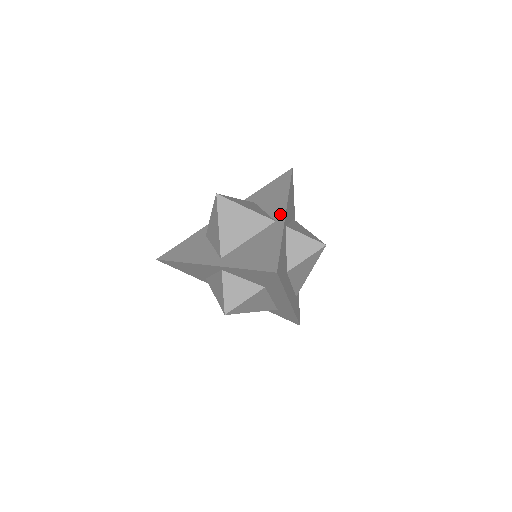
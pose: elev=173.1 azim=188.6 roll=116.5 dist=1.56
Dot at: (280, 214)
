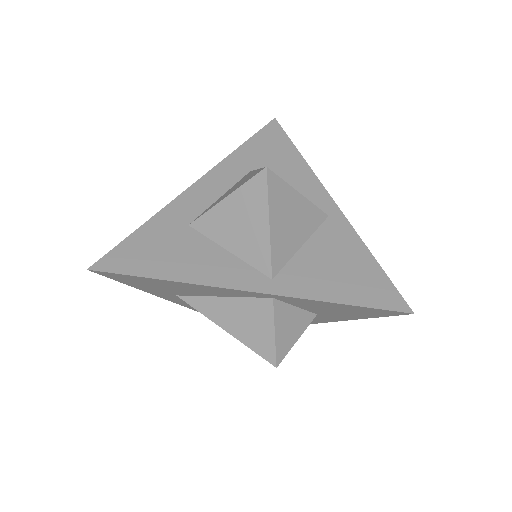
Dot at: (327, 203)
